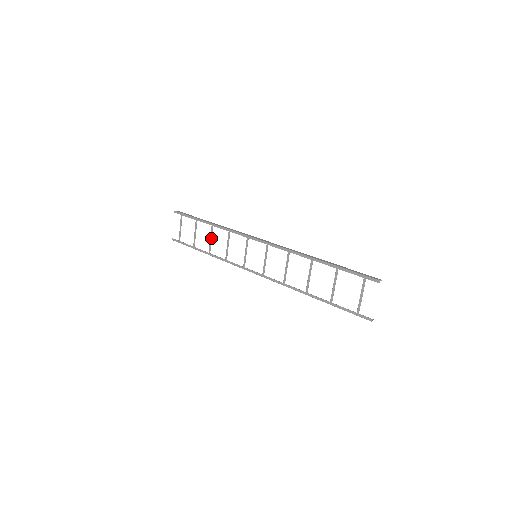
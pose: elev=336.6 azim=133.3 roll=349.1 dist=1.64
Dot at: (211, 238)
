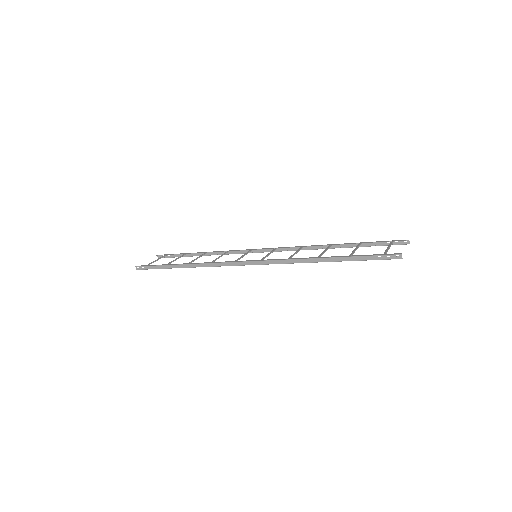
Dot at: (198, 257)
